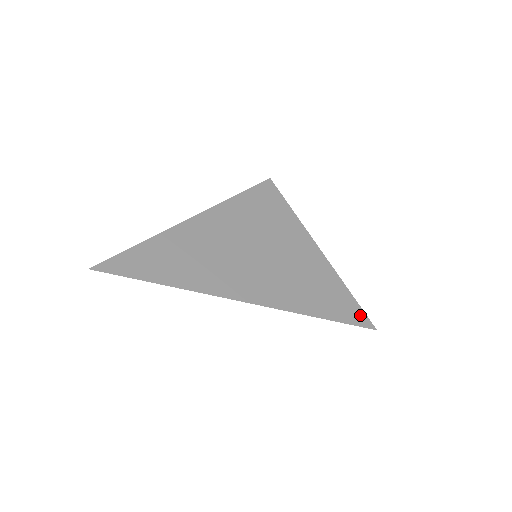
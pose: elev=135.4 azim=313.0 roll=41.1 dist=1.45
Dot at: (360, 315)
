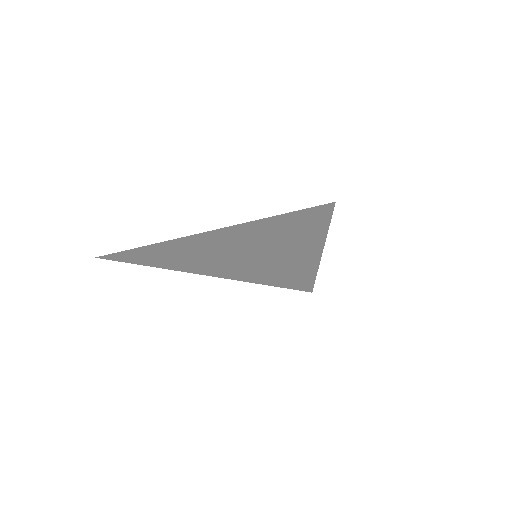
Dot at: (309, 286)
